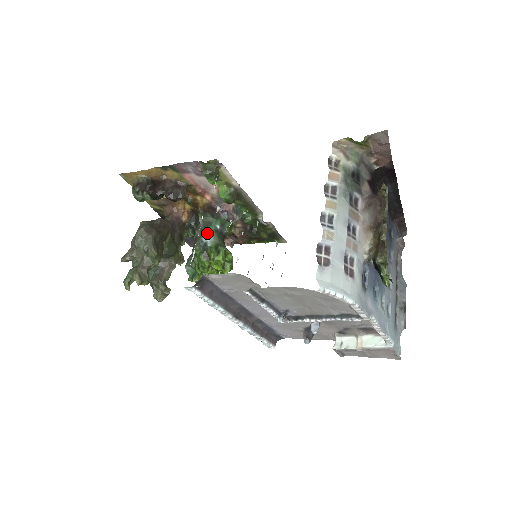
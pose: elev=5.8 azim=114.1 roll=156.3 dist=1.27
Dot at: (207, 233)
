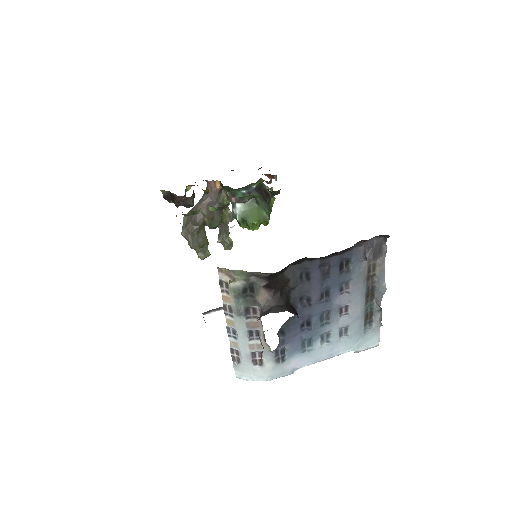
Dot at: occluded
